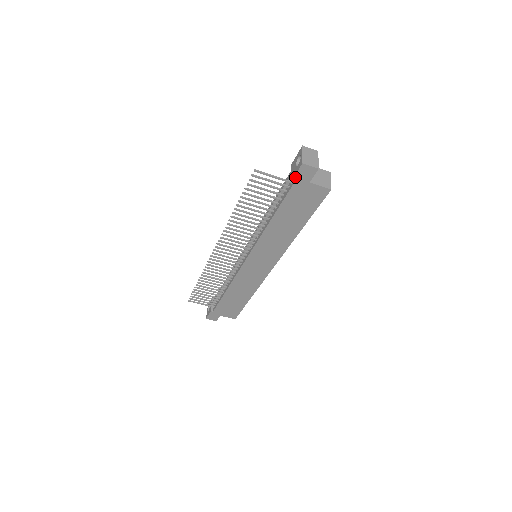
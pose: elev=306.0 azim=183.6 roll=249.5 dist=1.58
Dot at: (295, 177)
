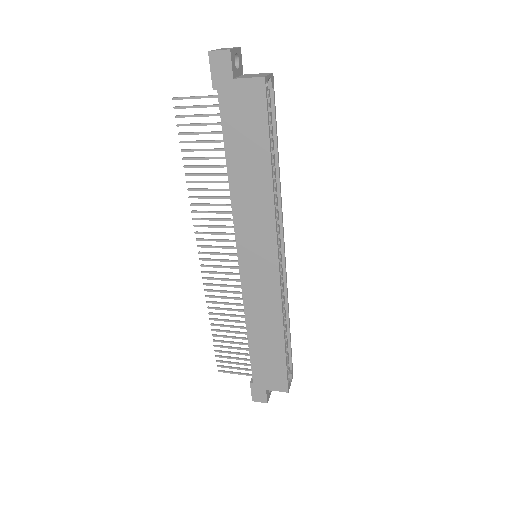
Dot at: (213, 79)
